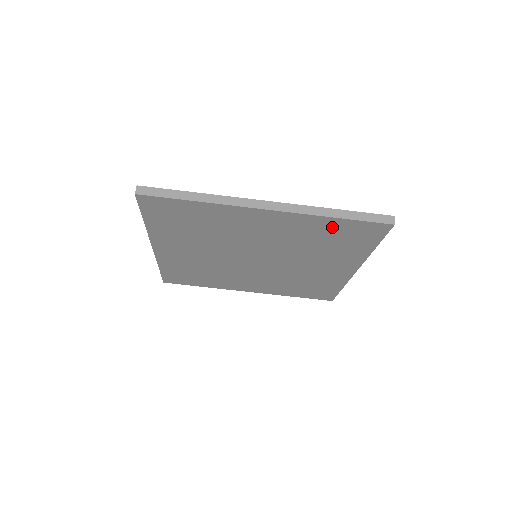
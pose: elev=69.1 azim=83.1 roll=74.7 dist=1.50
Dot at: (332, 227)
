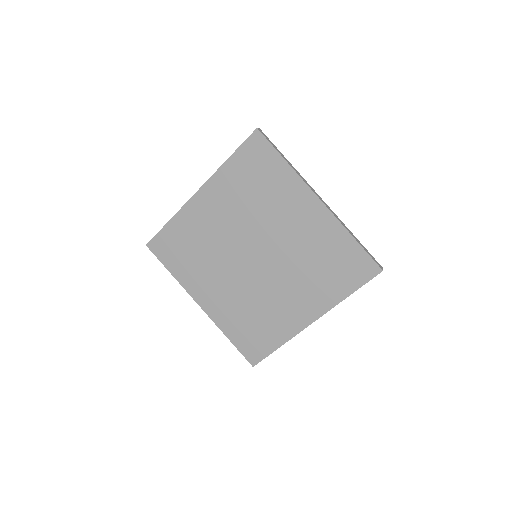
Dot at: (343, 248)
